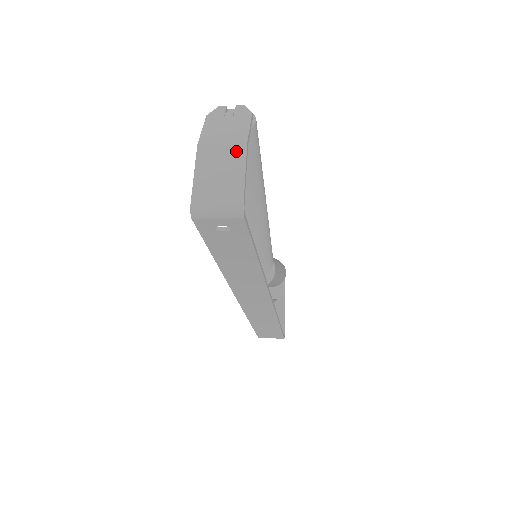
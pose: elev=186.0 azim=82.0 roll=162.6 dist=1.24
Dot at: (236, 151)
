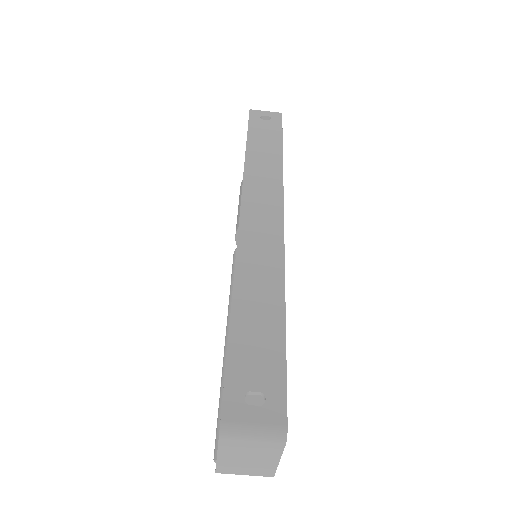
Dot at: occluded
